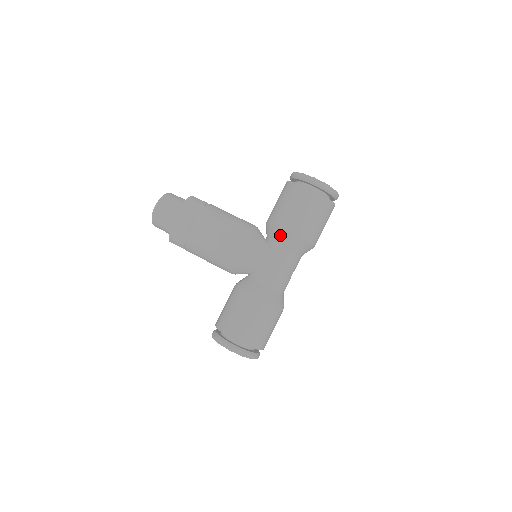
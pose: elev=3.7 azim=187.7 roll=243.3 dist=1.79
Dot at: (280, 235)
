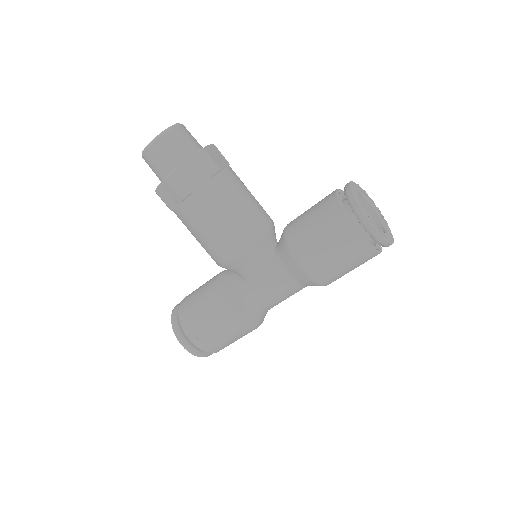
Dot at: (291, 264)
